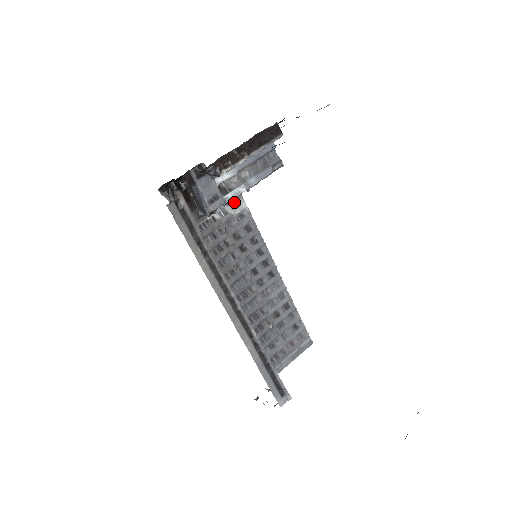
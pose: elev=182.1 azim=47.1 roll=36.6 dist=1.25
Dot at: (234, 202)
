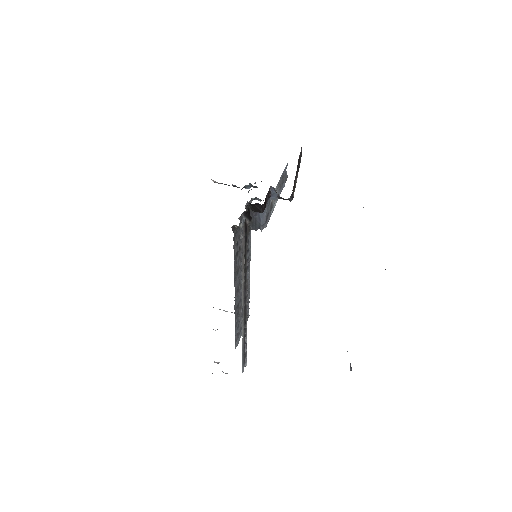
Dot at: occluded
